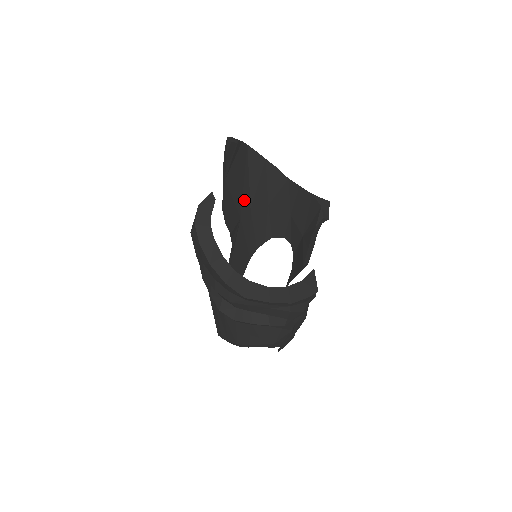
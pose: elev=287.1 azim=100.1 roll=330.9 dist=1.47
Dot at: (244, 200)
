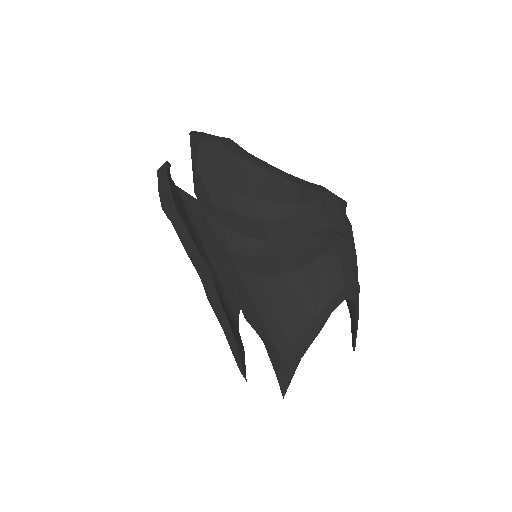
Dot at: (200, 248)
